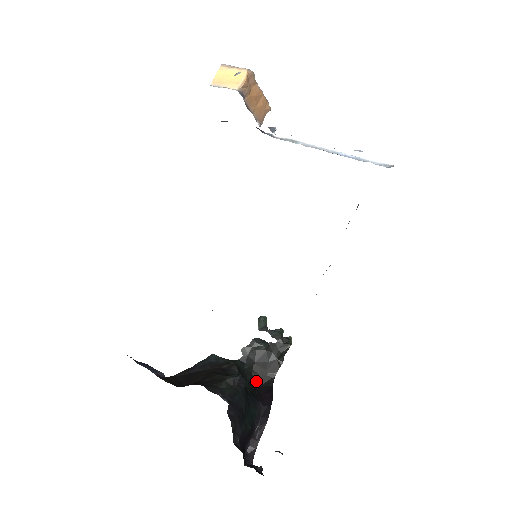
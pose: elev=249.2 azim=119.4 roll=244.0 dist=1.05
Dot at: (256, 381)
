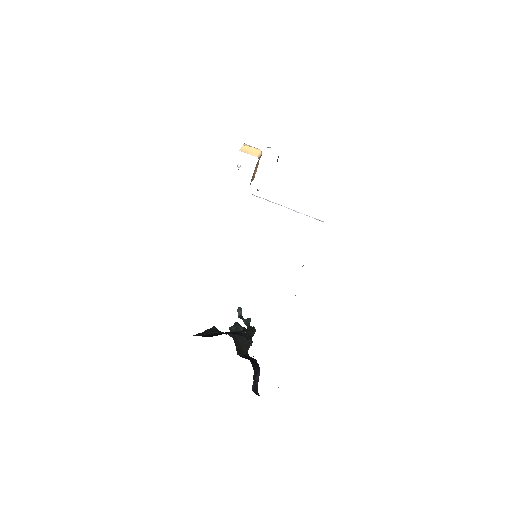
Dot at: (238, 353)
